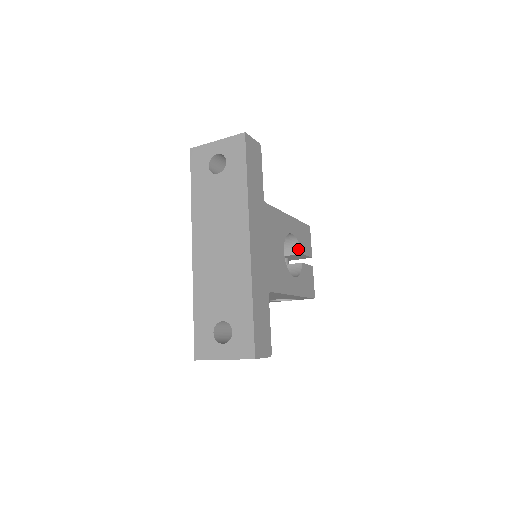
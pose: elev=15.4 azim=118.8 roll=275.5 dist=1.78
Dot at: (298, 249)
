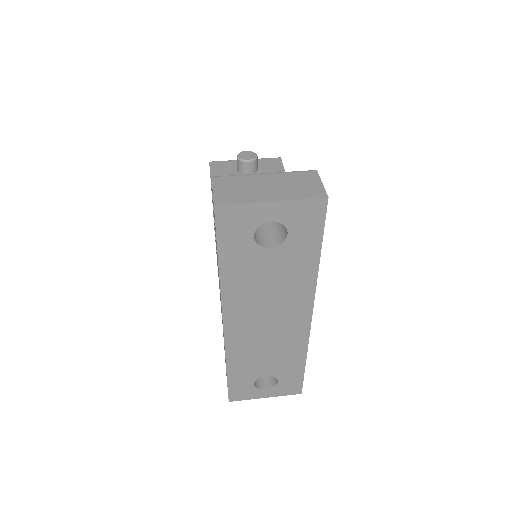
Dot at: occluded
